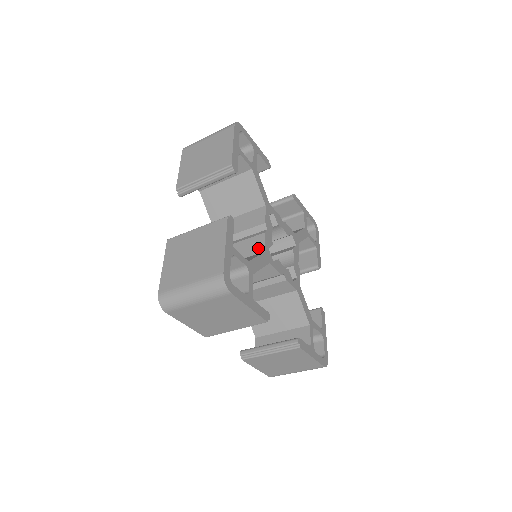
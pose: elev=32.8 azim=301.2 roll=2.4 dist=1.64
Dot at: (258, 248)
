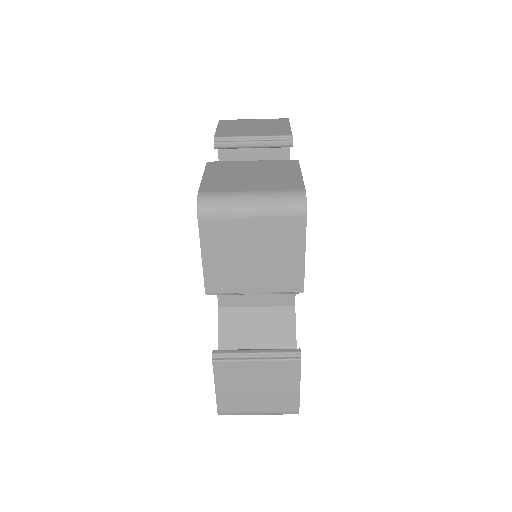
Dot at: occluded
